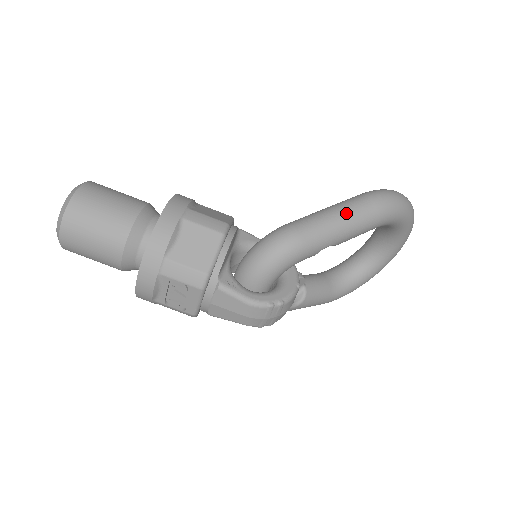
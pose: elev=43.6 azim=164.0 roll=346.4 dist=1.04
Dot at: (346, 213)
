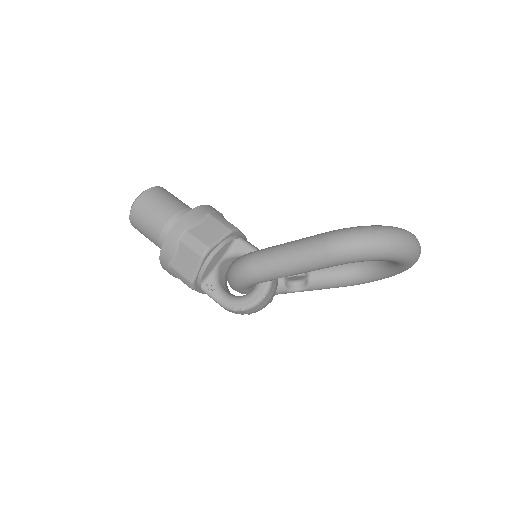
Dot at: (295, 256)
